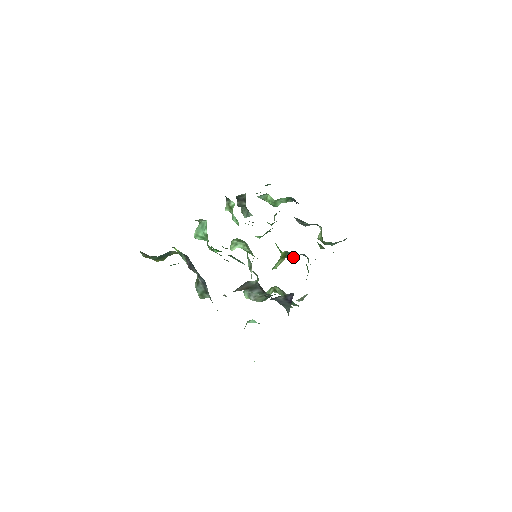
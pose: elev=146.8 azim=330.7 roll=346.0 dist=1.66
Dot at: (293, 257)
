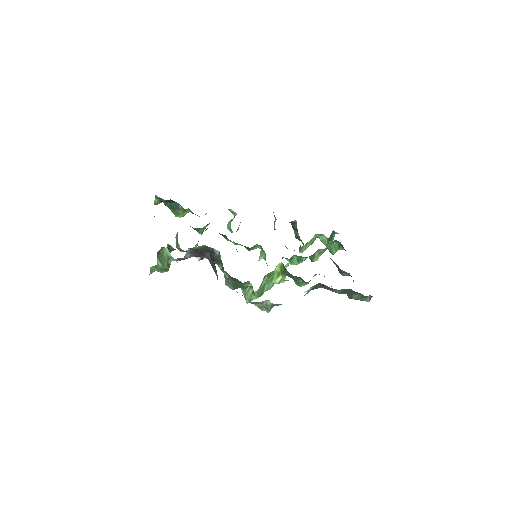
Dot at: (297, 281)
